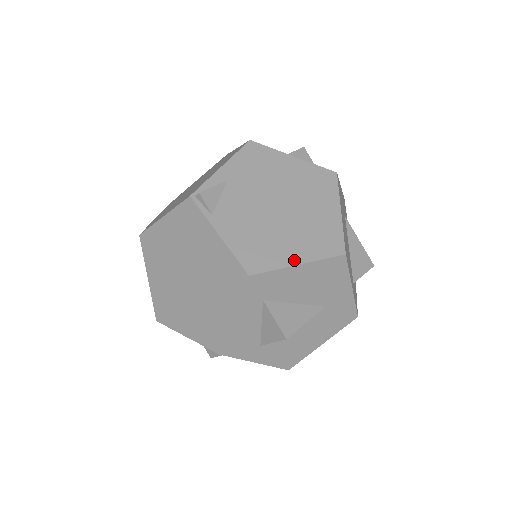
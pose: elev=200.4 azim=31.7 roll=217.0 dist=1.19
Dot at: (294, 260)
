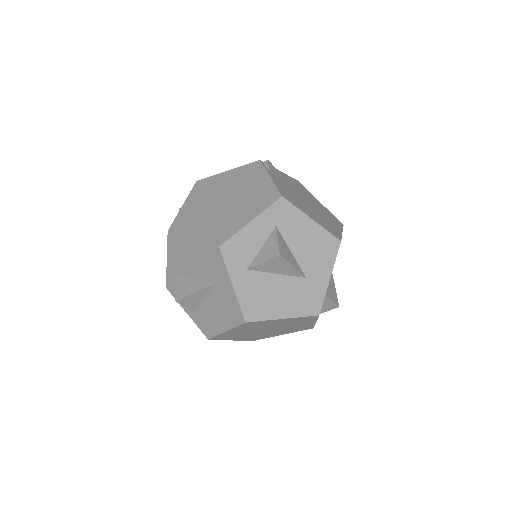
Dot at: (310, 216)
